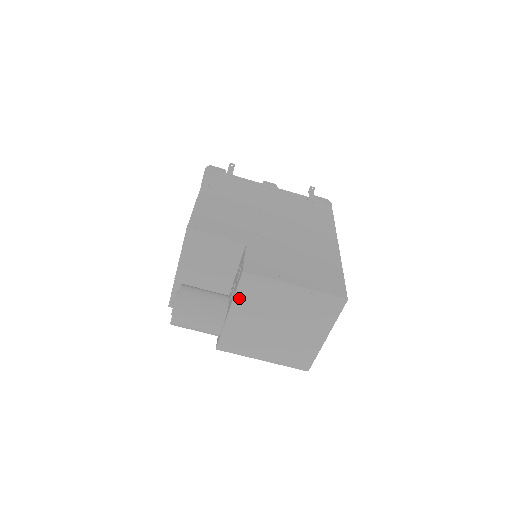
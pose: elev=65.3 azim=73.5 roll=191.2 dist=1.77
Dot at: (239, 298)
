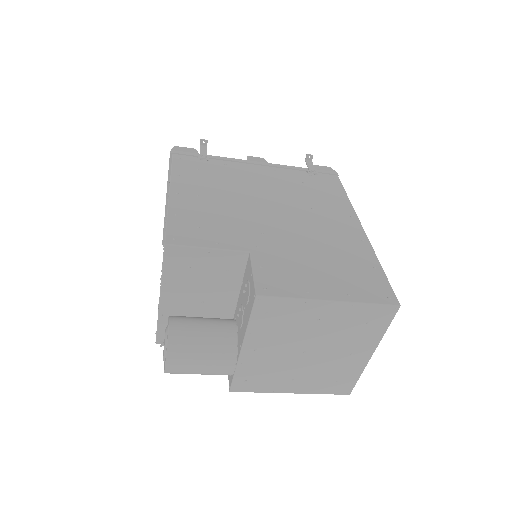
Dot at: (254, 328)
